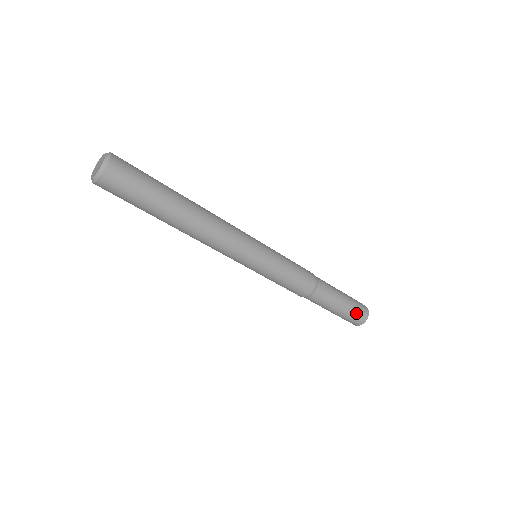
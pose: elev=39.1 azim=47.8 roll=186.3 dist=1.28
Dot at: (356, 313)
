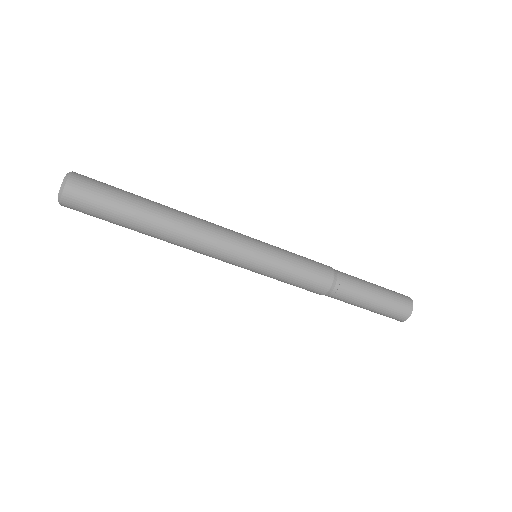
Dot at: (394, 308)
